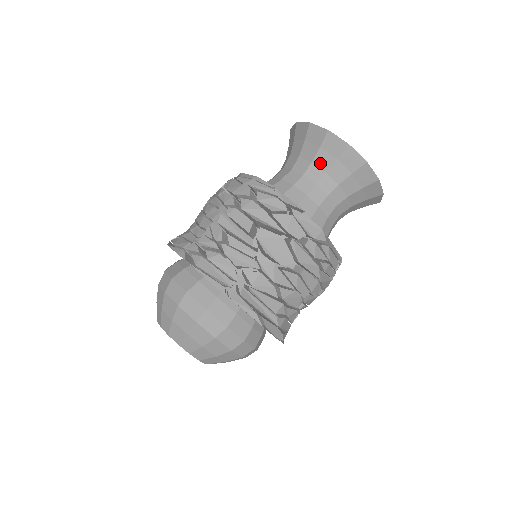
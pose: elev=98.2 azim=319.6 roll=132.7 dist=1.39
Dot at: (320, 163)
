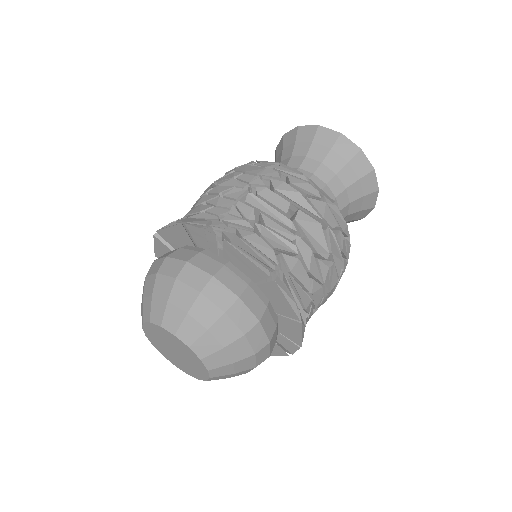
Dot at: (330, 164)
